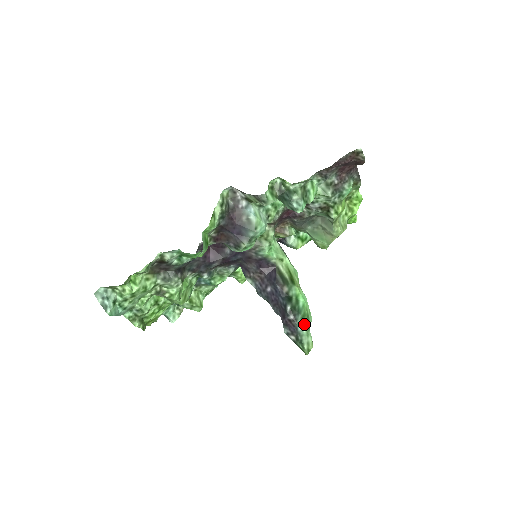
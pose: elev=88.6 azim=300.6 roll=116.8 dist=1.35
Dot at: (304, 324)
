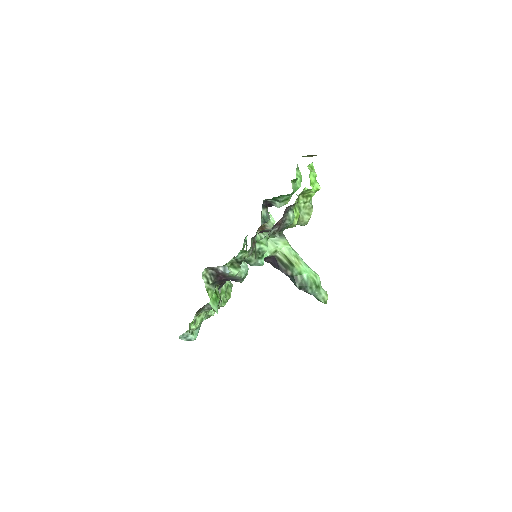
Dot at: (314, 290)
